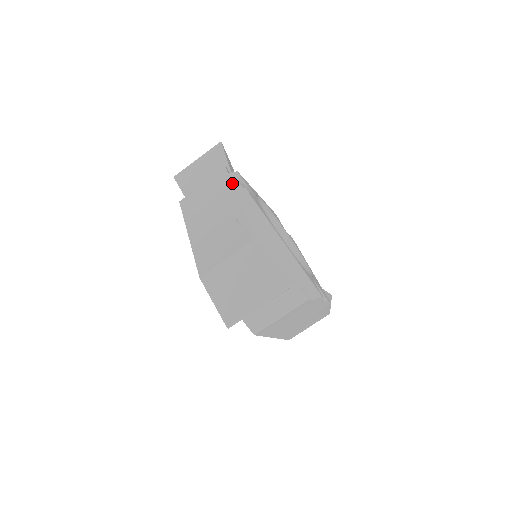
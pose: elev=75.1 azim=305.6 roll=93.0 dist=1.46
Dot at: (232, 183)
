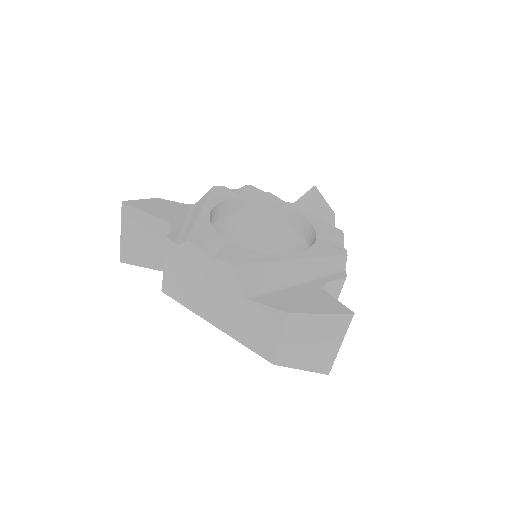
Dot at: (197, 257)
